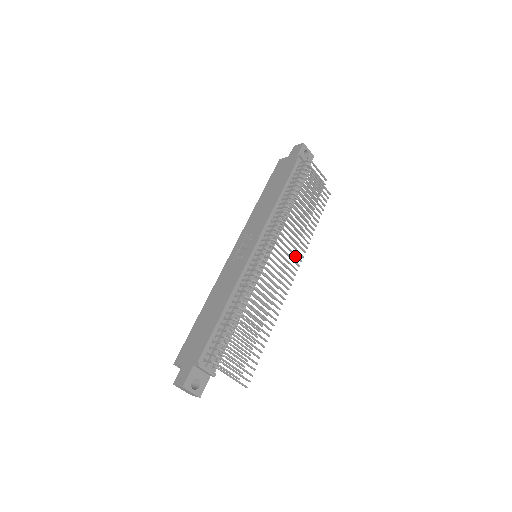
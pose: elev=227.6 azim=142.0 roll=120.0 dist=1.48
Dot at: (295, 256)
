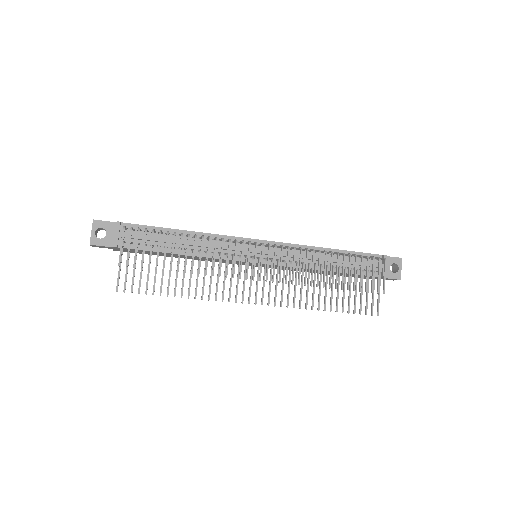
Dot at: (281, 294)
